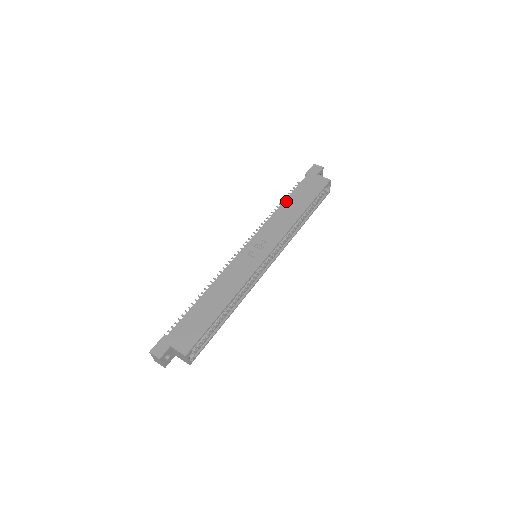
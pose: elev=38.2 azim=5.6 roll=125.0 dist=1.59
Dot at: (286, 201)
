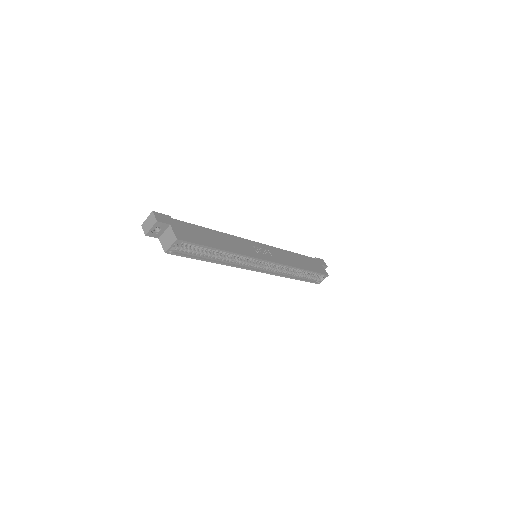
Dot at: (296, 254)
